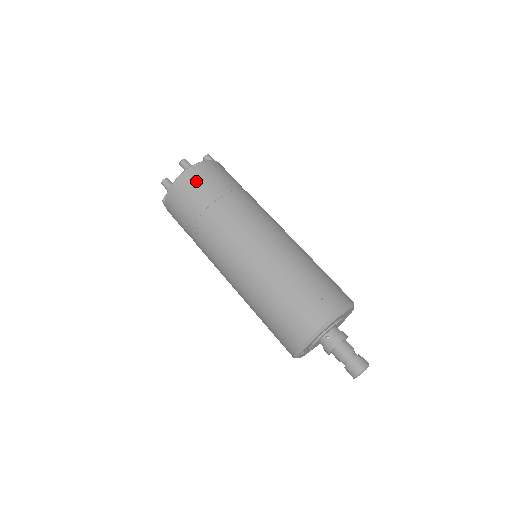
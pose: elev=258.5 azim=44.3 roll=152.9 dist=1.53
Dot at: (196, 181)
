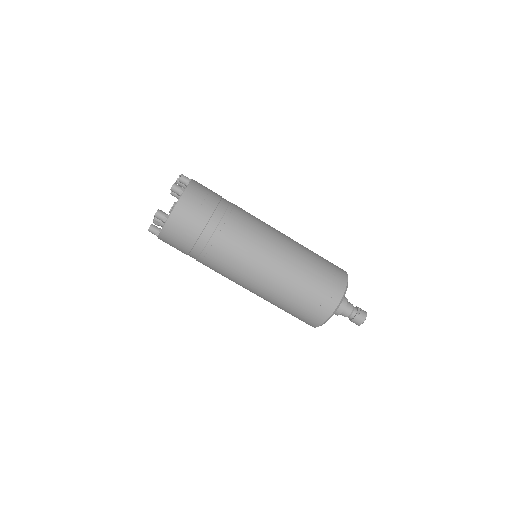
Dot at: (179, 234)
